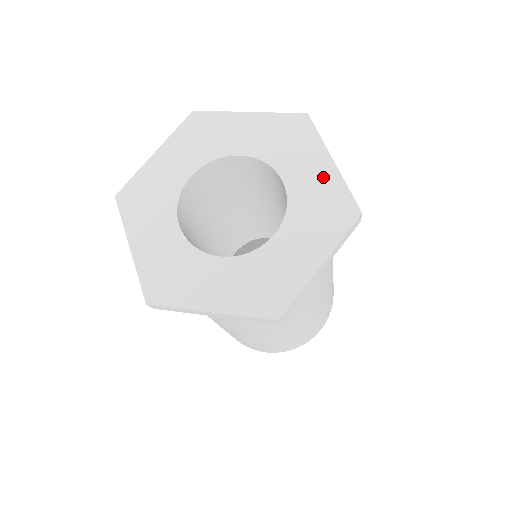
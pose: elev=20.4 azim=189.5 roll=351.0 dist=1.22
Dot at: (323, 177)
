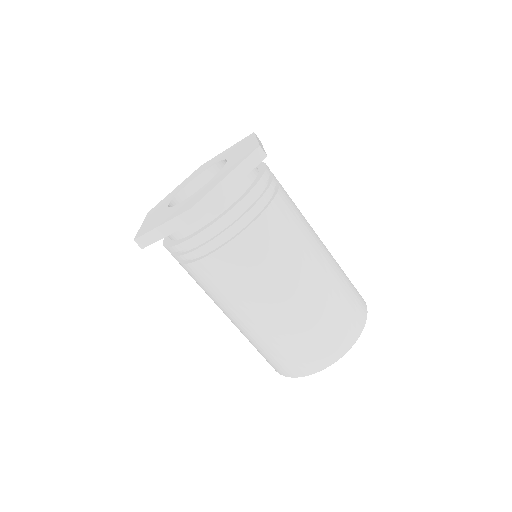
Dot at: (227, 151)
